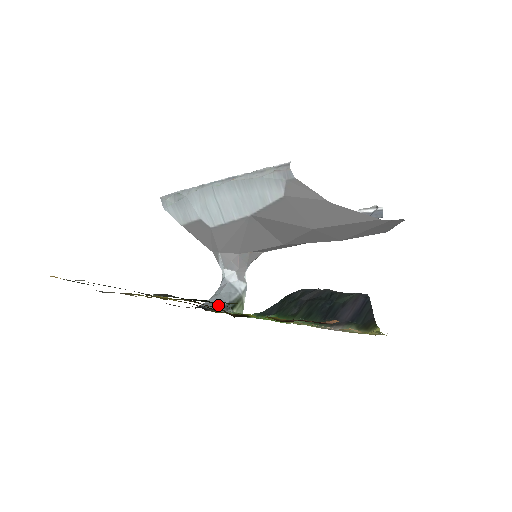
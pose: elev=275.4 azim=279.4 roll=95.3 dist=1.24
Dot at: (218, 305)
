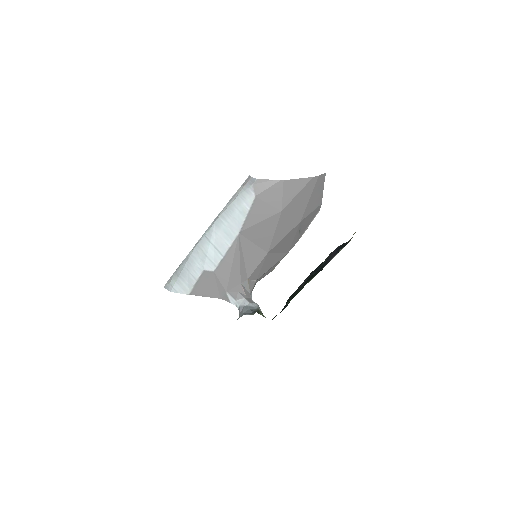
Dot at: (247, 314)
